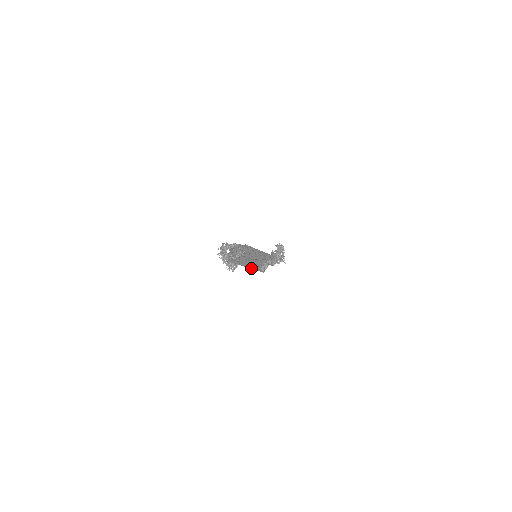
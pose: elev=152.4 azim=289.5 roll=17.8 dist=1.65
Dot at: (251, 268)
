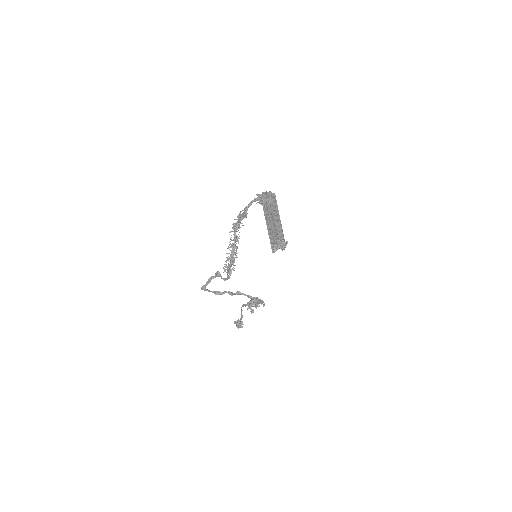
Dot at: (269, 235)
